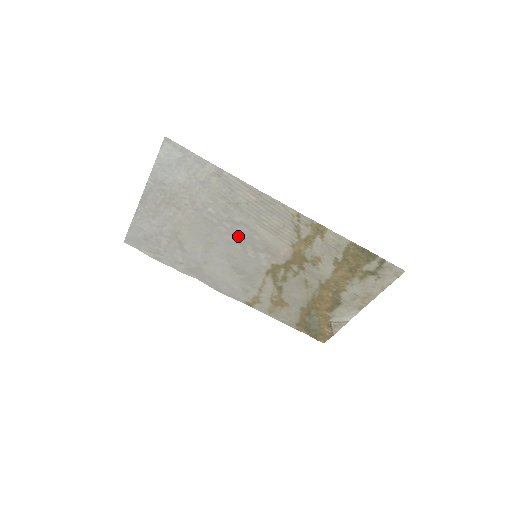
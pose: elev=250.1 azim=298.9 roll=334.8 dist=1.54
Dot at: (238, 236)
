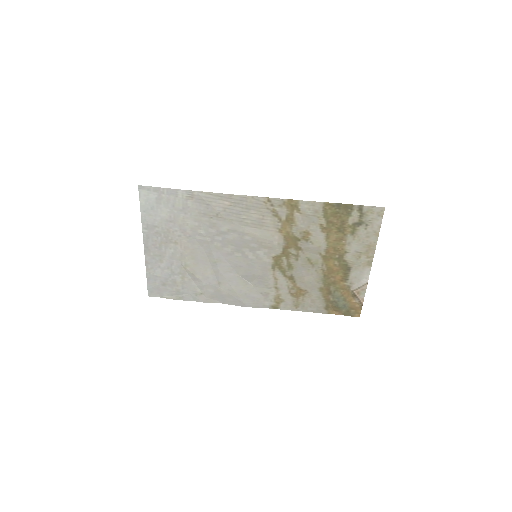
Dot at: (233, 244)
